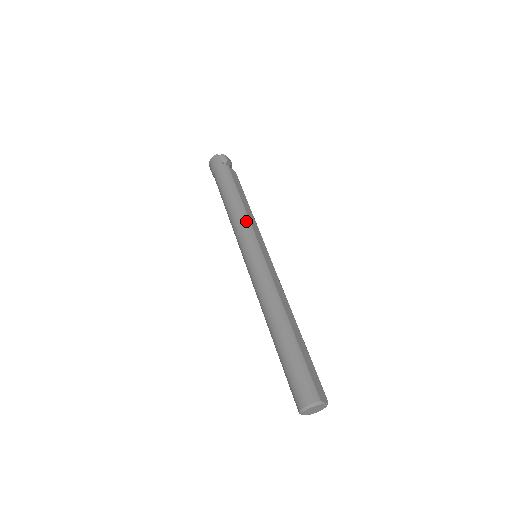
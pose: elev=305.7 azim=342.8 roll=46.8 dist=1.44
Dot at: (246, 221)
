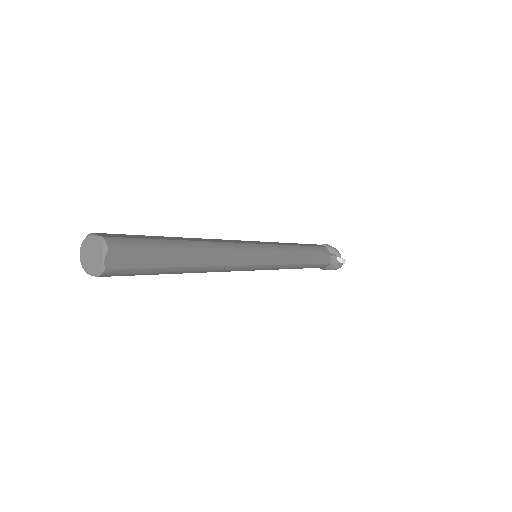
Dot at: occluded
